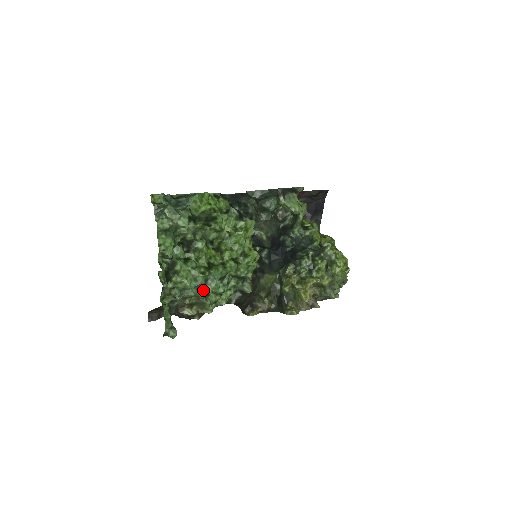
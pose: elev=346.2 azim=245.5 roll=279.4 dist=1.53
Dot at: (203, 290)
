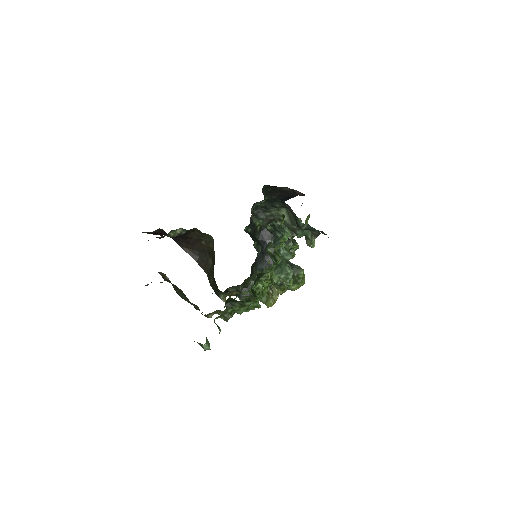
Dot at: occluded
